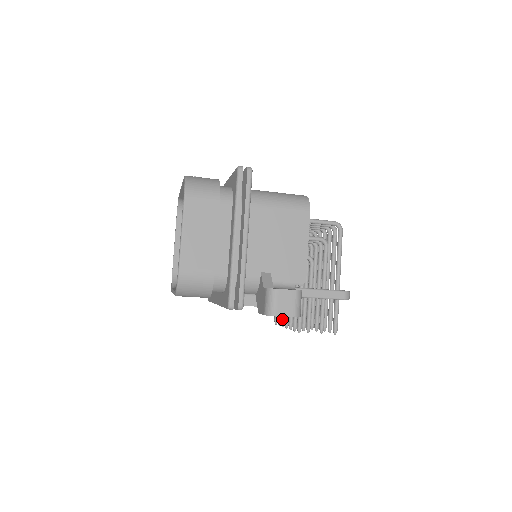
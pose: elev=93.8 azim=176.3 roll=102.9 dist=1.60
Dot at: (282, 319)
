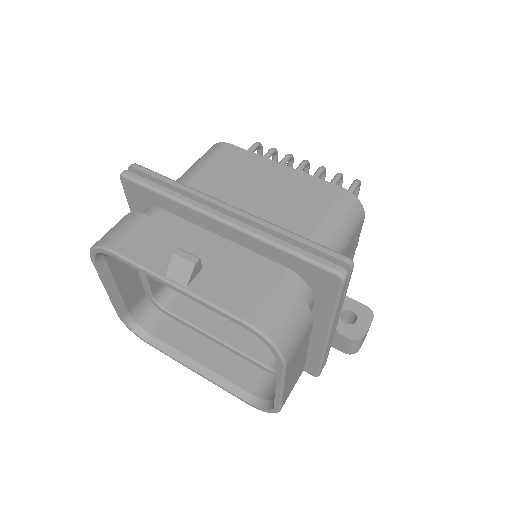
Dot at: occluded
